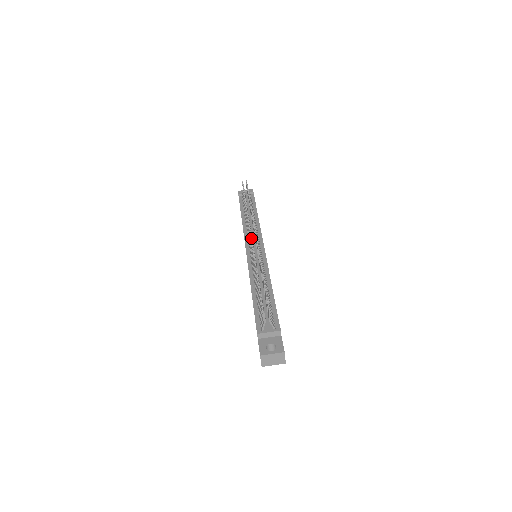
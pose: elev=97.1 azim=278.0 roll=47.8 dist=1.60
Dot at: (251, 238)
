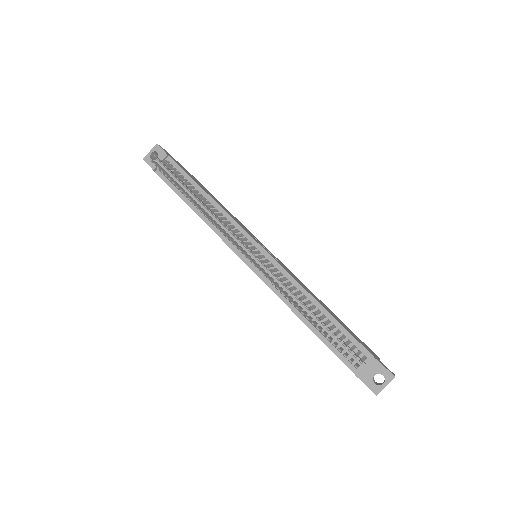
Dot at: (253, 264)
